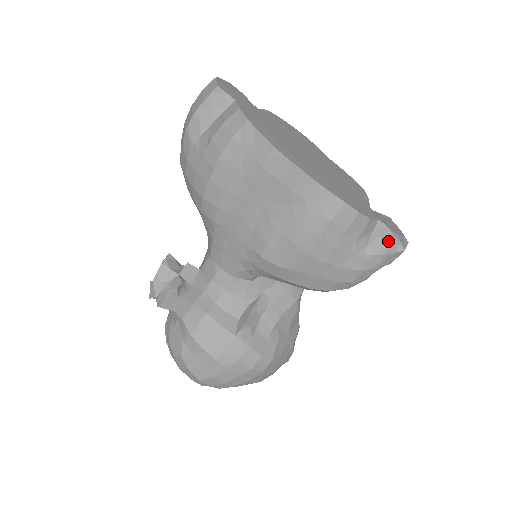
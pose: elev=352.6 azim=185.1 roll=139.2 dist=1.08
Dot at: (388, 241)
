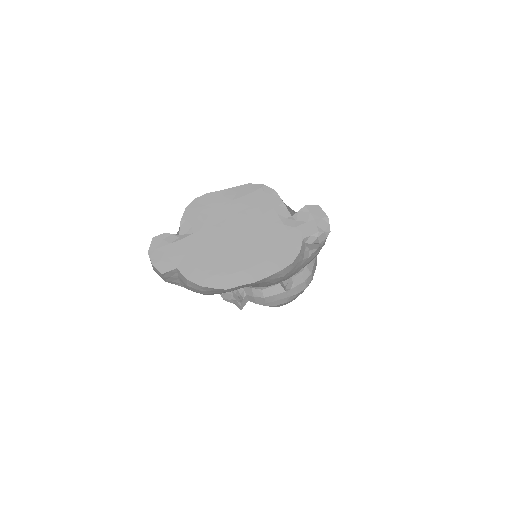
Dot at: (318, 243)
